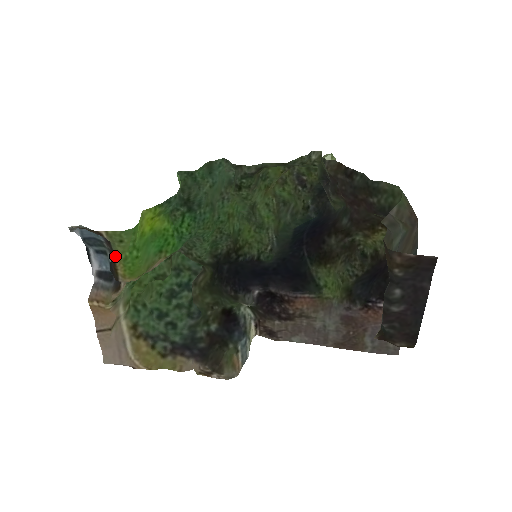
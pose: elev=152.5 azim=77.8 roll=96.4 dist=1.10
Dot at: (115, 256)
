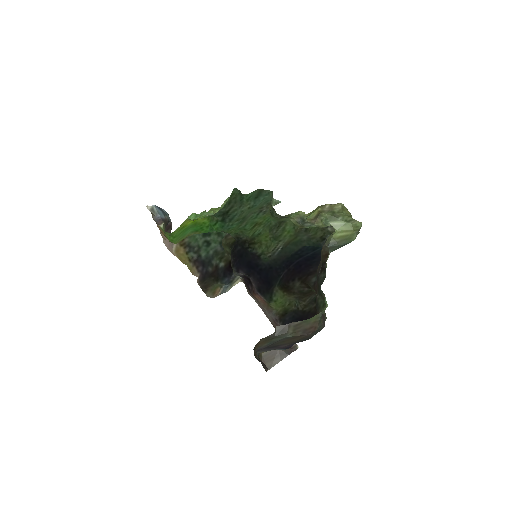
Dot at: occluded
